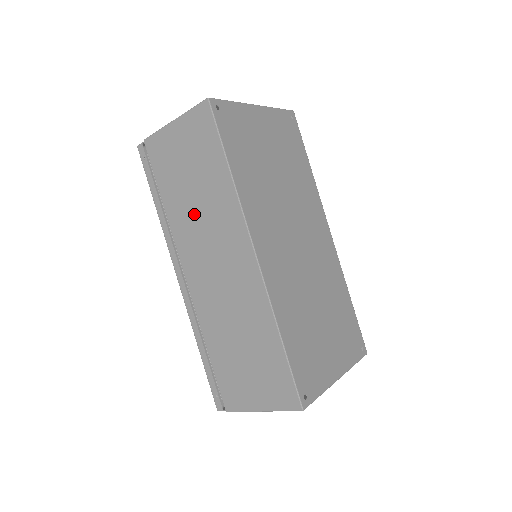
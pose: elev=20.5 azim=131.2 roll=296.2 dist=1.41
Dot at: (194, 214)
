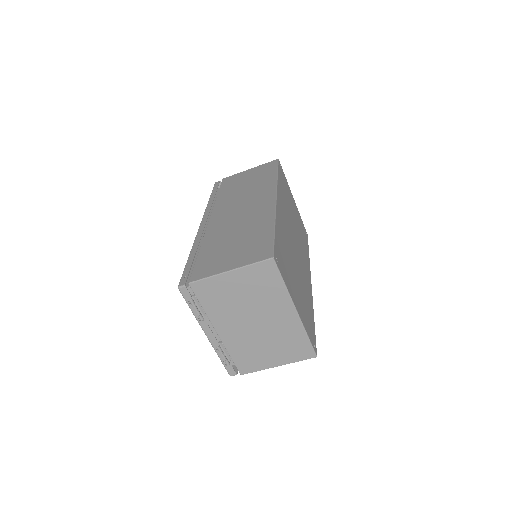
Dot at: (239, 194)
